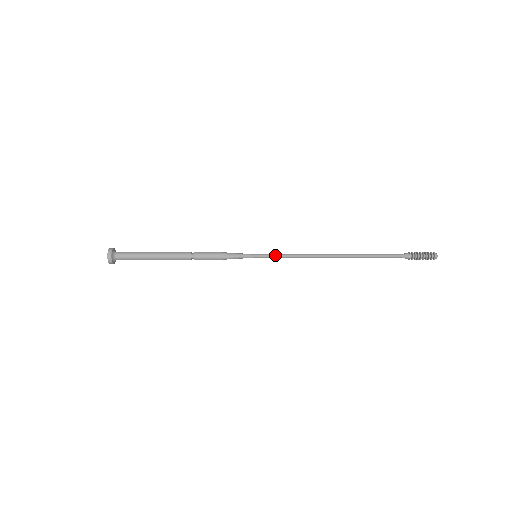
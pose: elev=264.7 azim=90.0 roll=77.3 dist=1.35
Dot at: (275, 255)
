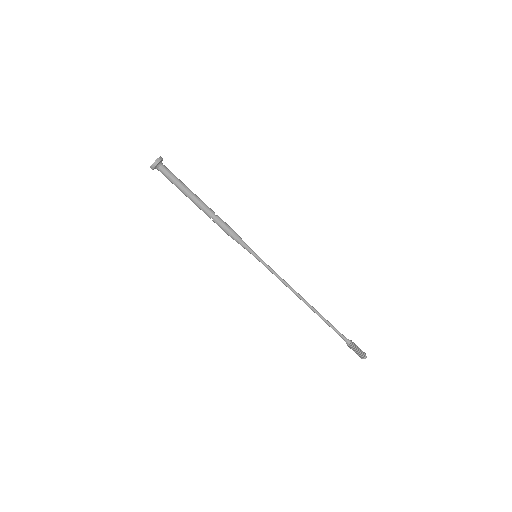
Dot at: (269, 266)
